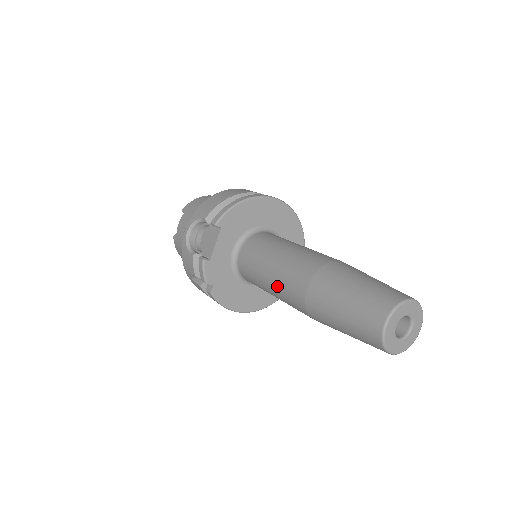
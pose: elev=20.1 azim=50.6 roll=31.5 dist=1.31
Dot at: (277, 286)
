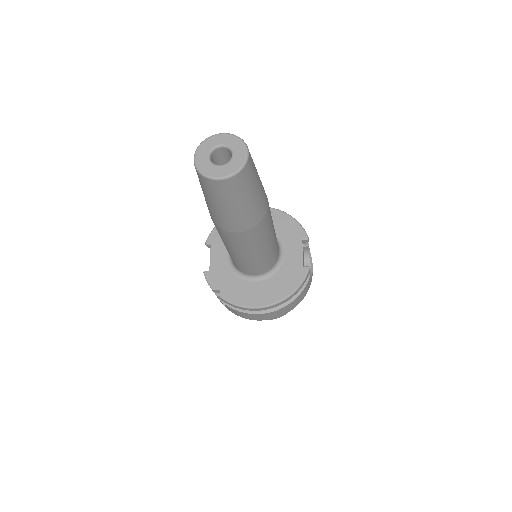
Dot at: (221, 238)
